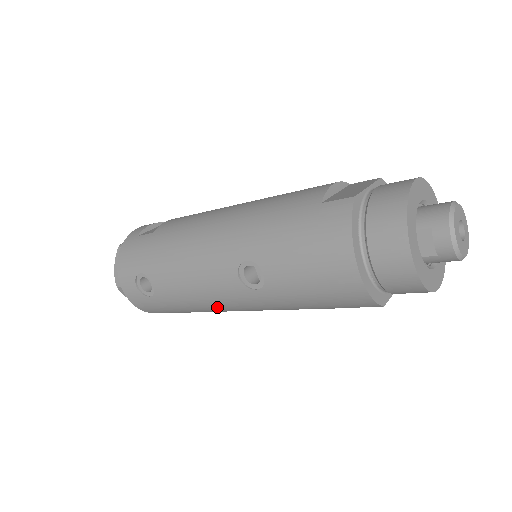
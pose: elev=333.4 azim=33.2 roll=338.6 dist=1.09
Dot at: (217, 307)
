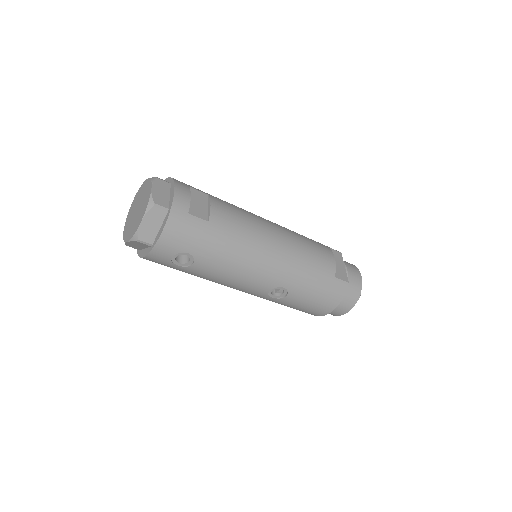
Dot at: (224, 285)
